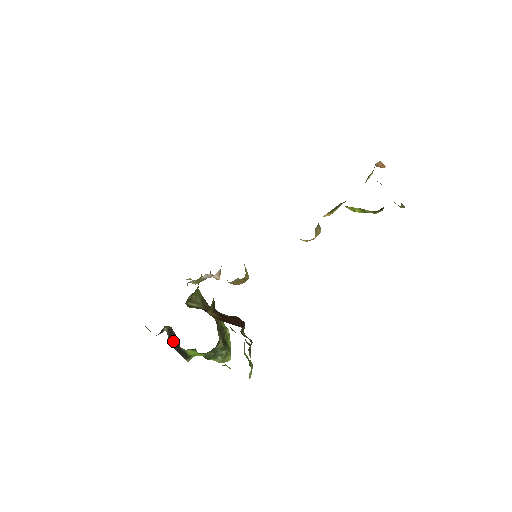
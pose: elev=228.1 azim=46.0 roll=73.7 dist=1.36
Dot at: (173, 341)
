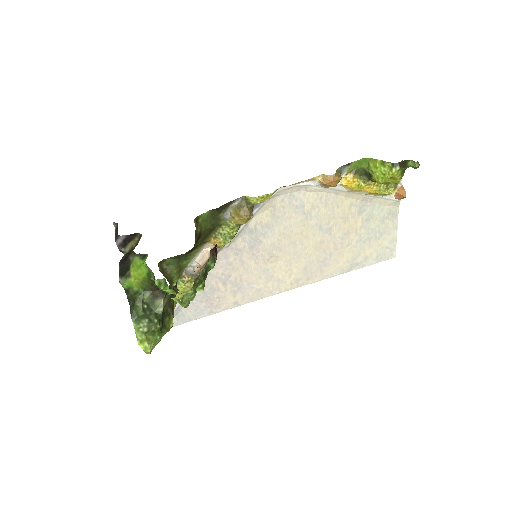
Dot at: (126, 257)
